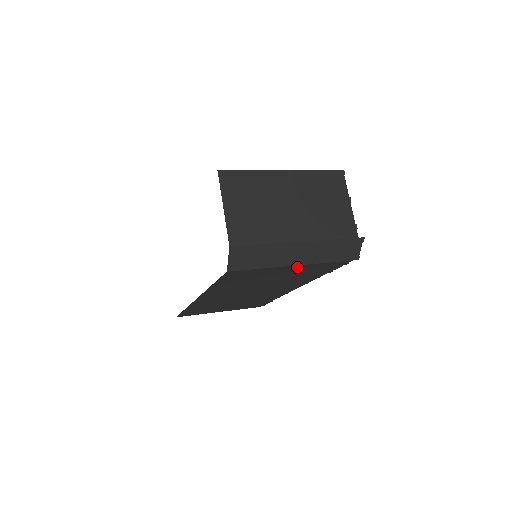
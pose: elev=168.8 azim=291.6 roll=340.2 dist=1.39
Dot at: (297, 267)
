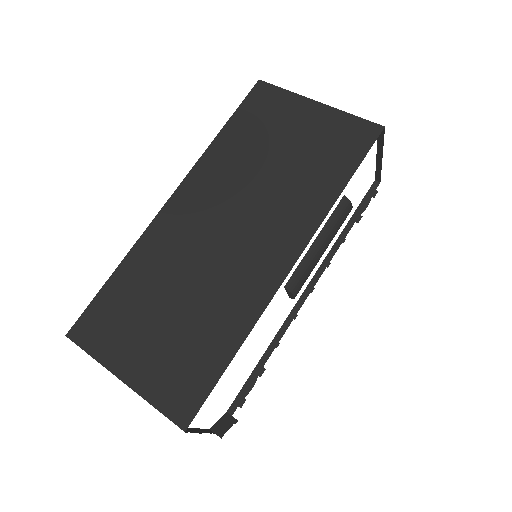
Dot at: occluded
